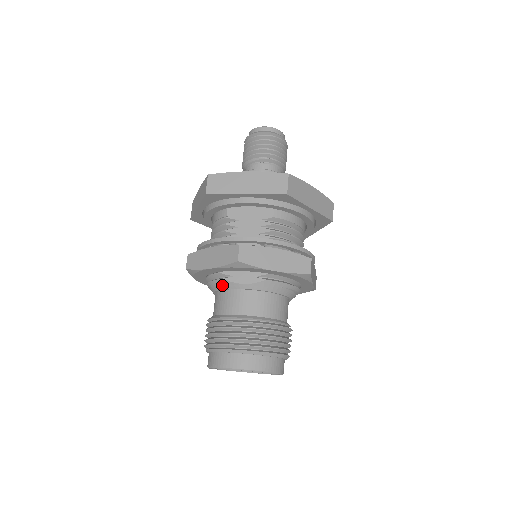
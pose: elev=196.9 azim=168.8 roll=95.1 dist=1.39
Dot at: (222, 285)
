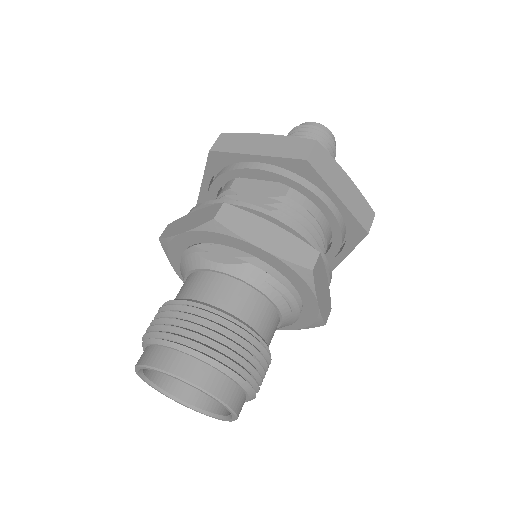
Dot at: (192, 263)
